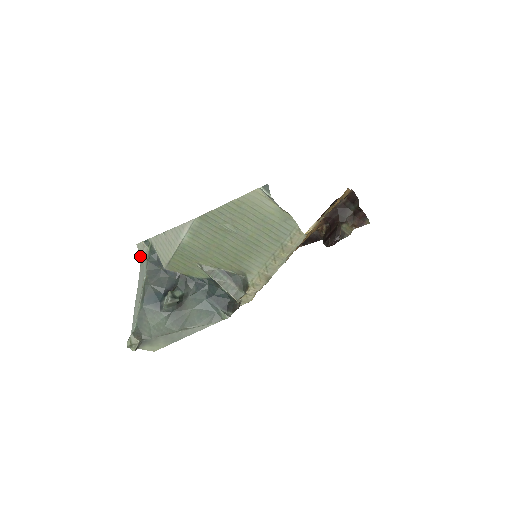
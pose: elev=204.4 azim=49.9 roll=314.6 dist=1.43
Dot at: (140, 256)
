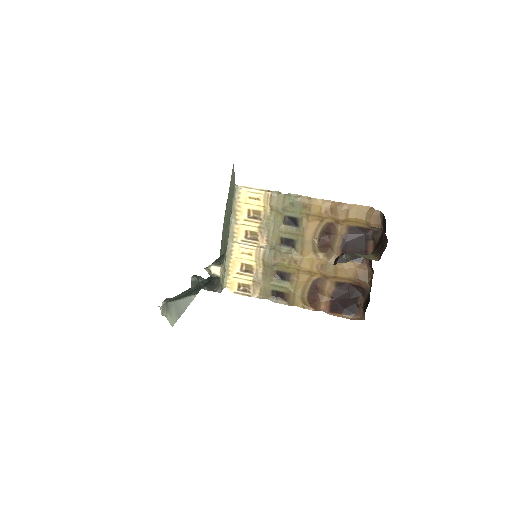
Dot at: occluded
